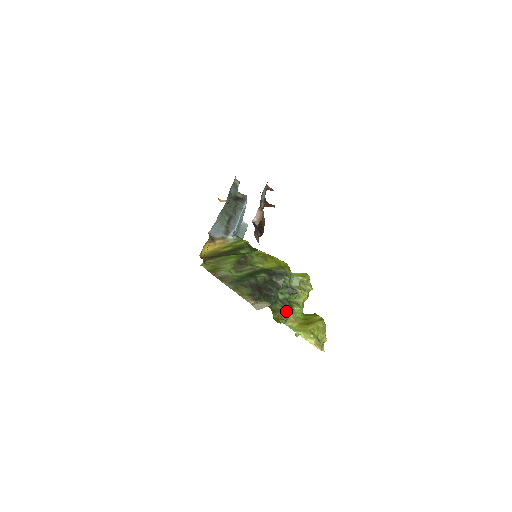
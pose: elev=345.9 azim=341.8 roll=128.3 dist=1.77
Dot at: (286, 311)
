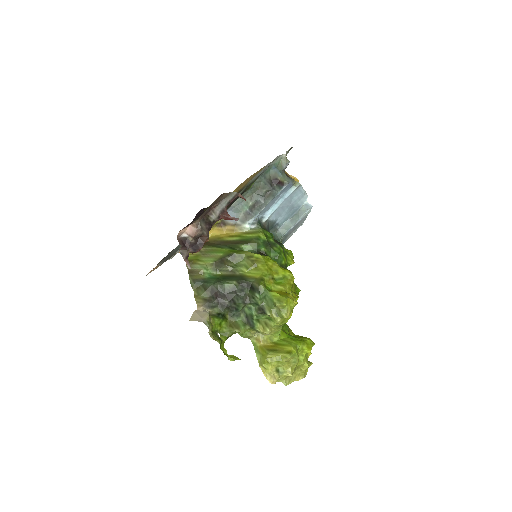
Dot at: (242, 329)
